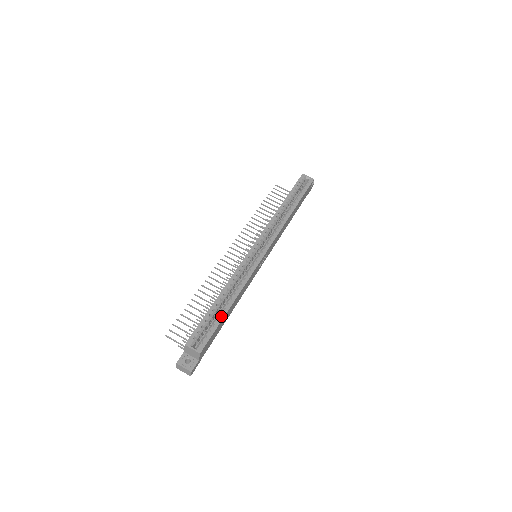
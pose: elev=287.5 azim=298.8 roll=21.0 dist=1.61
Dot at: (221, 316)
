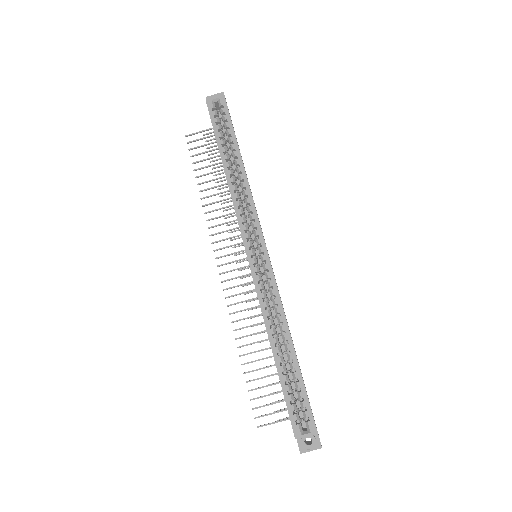
Dot at: (297, 372)
